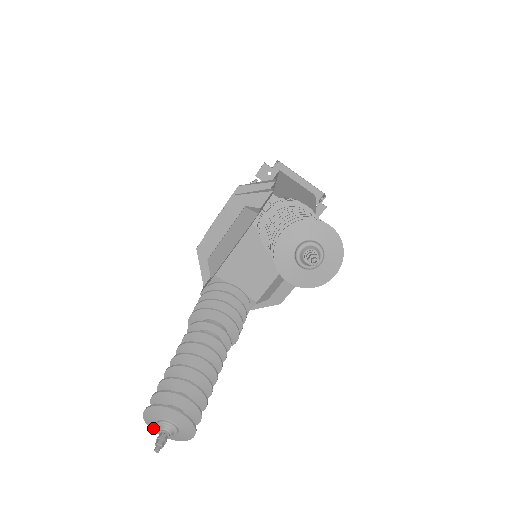
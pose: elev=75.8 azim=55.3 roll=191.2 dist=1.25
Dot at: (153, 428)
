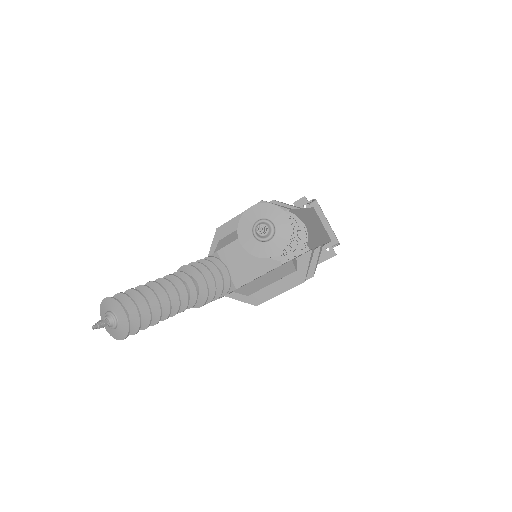
Dot at: (102, 318)
